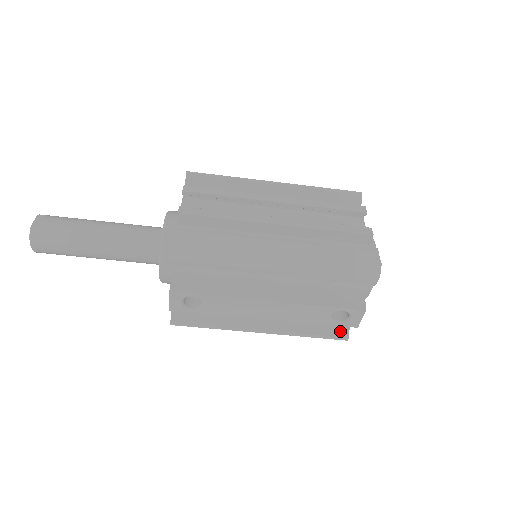
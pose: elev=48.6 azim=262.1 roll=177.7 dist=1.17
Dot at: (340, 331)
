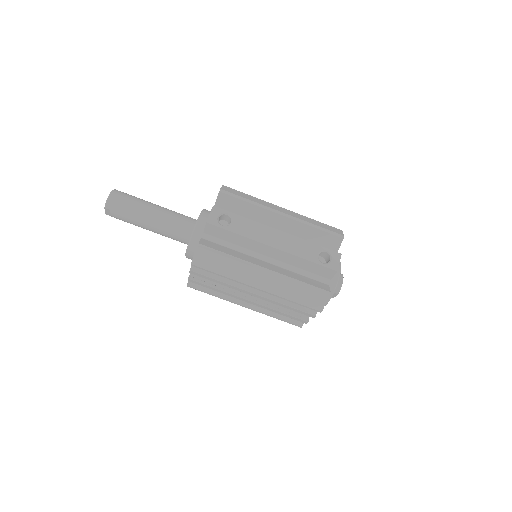
Dot at: (323, 287)
